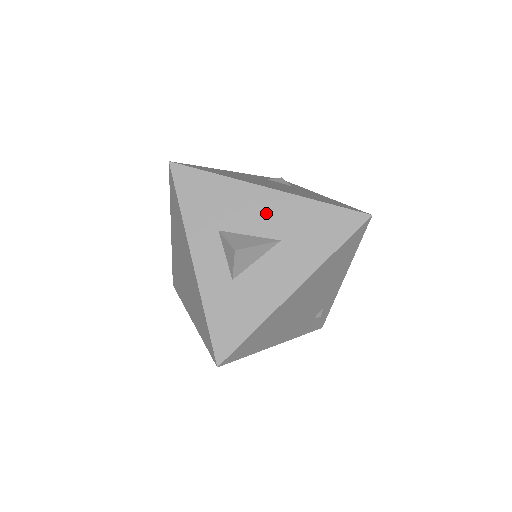
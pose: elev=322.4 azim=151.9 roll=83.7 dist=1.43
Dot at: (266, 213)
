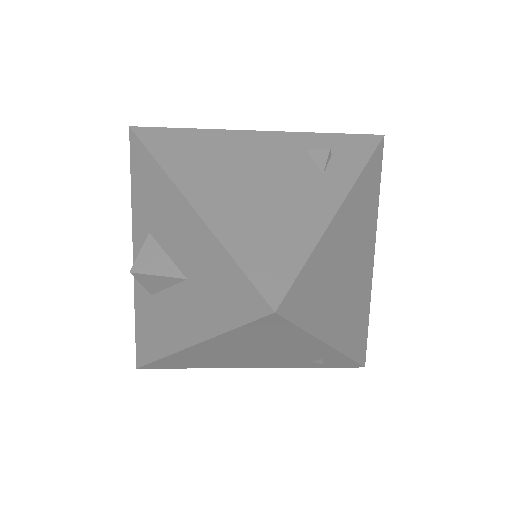
Dot at: (181, 235)
